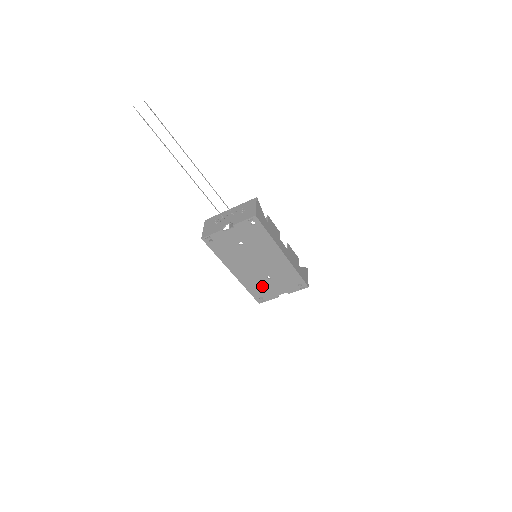
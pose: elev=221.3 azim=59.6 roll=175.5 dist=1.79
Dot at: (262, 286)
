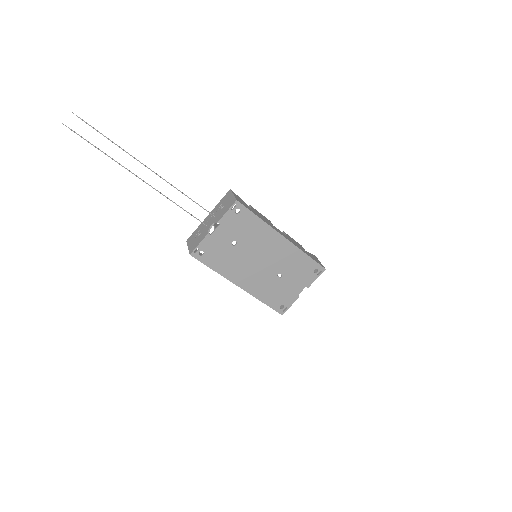
Dot at: (276, 290)
